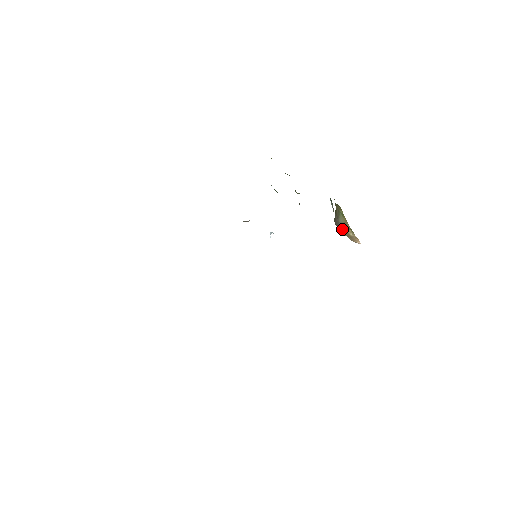
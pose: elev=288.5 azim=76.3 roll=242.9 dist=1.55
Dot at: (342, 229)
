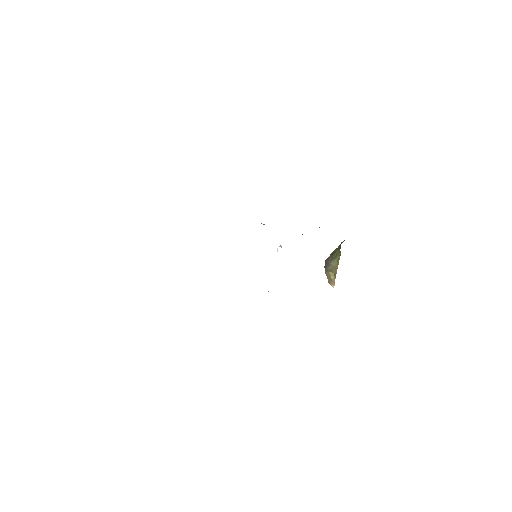
Dot at: (328, 269)
